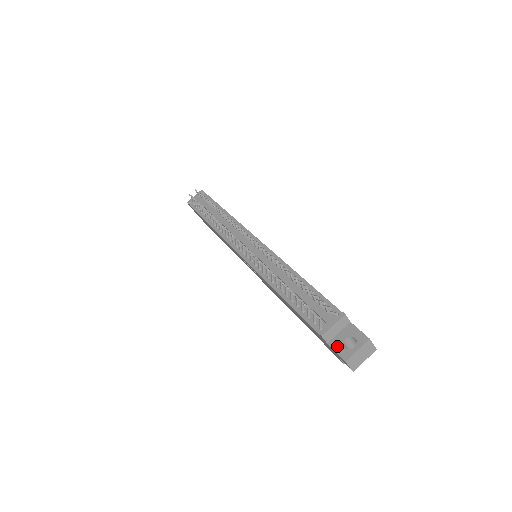
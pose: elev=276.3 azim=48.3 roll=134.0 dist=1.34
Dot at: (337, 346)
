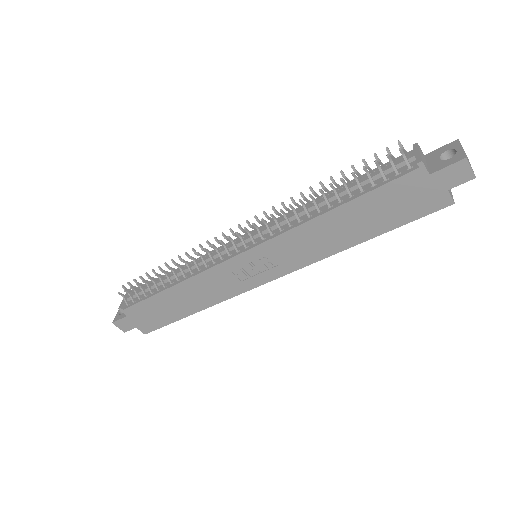
Dot at: (441, 165)
